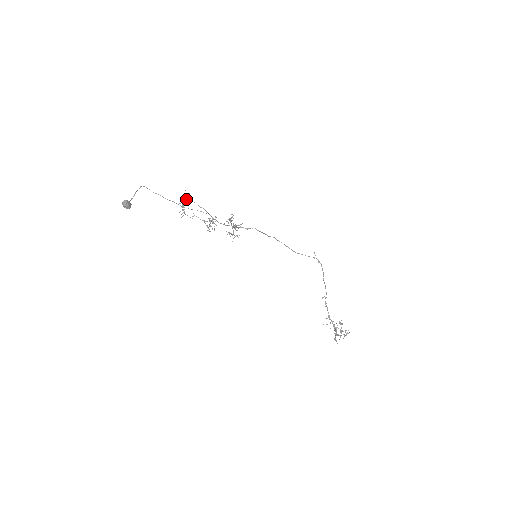
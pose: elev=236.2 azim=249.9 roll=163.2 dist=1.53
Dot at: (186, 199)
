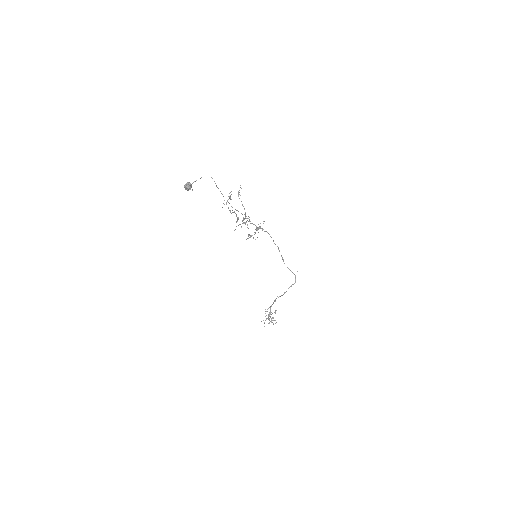
Dot at: occluded
